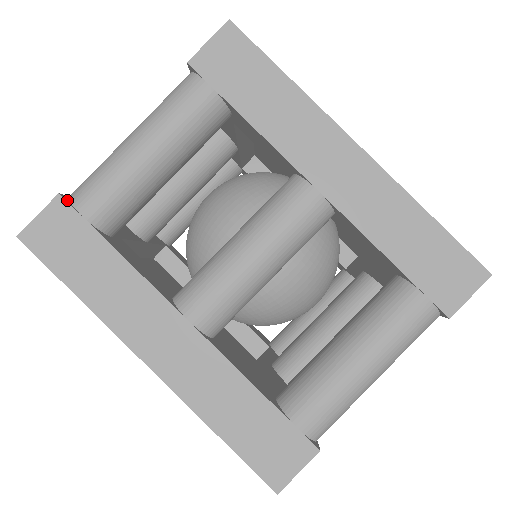
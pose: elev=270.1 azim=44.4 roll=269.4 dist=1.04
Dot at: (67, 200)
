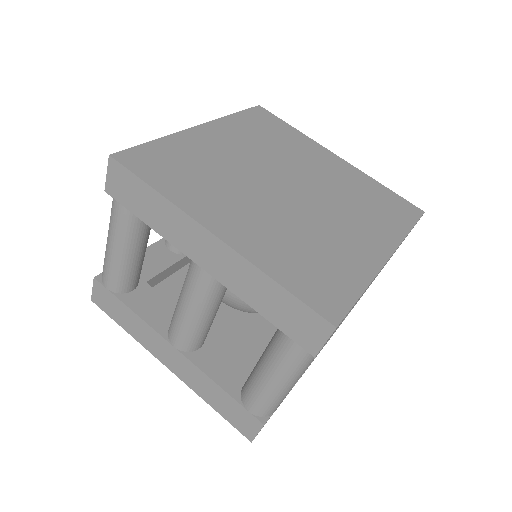
Dot at: (265, 419)
